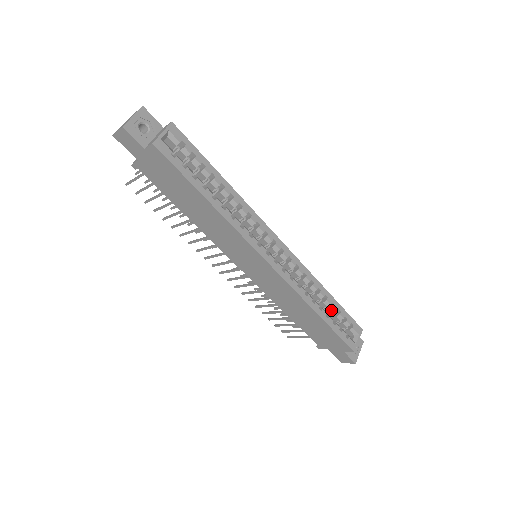
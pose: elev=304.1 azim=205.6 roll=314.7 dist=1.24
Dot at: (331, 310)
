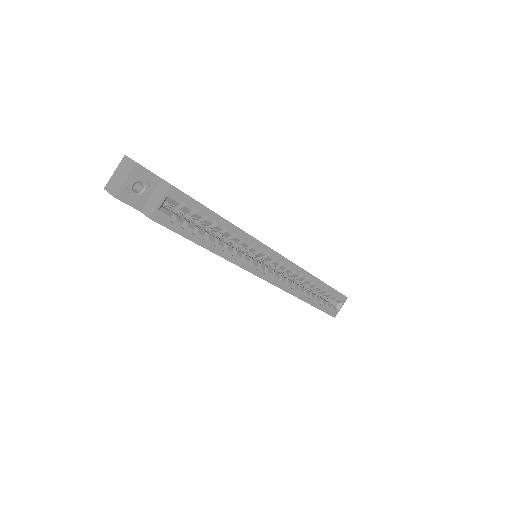
Dot at: (321, 292)
